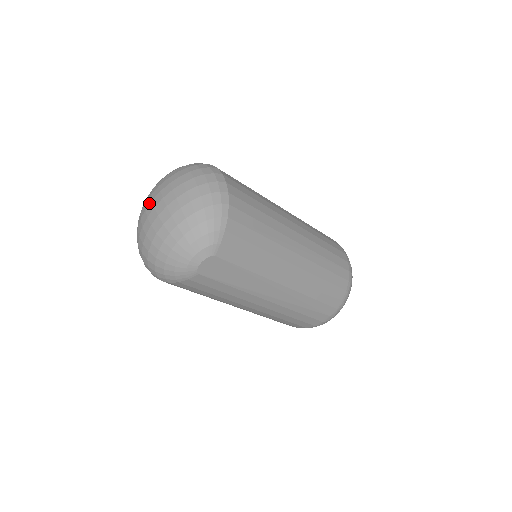
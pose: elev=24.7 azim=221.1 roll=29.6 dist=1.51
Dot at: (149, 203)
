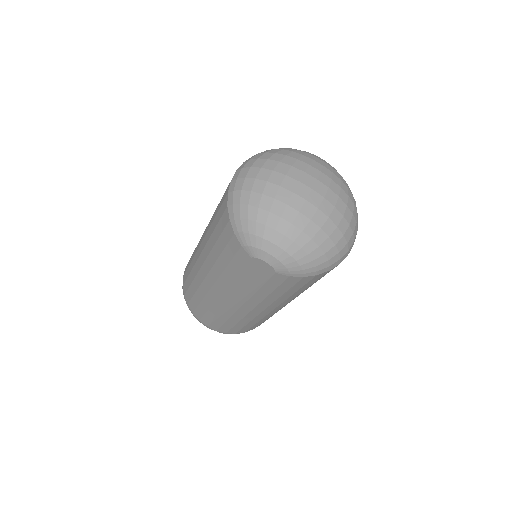
Dot at: (313, 175)
